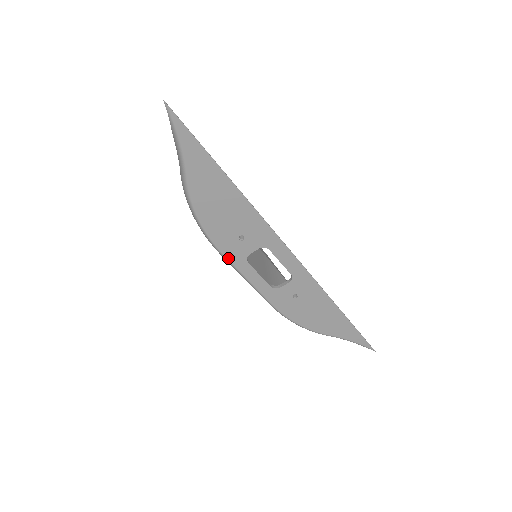
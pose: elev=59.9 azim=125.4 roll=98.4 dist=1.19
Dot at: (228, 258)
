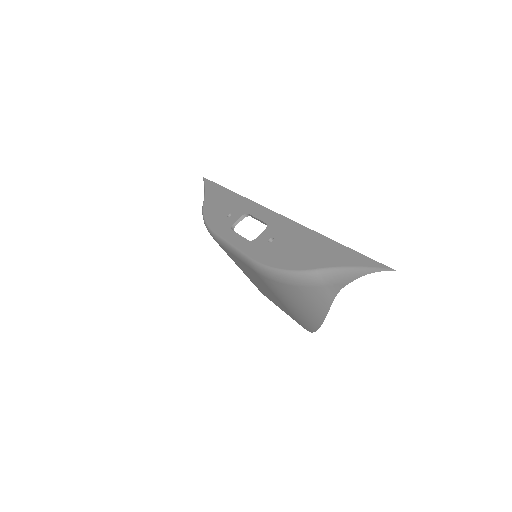
Dot at: (218, 233)
